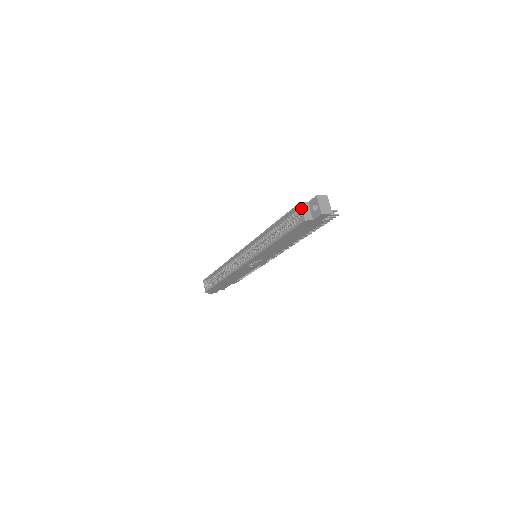
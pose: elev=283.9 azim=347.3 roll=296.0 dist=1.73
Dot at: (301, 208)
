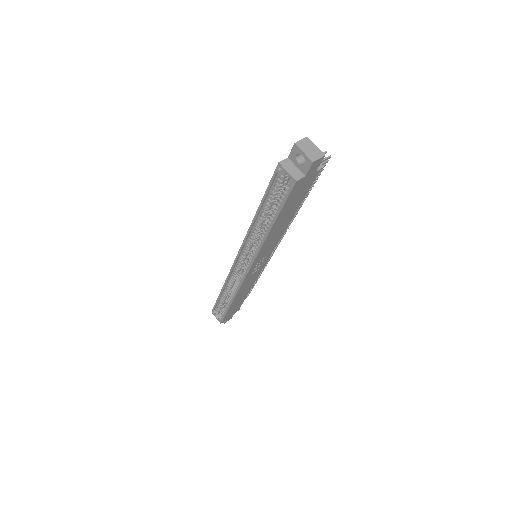
Dot at: (283, 169)
